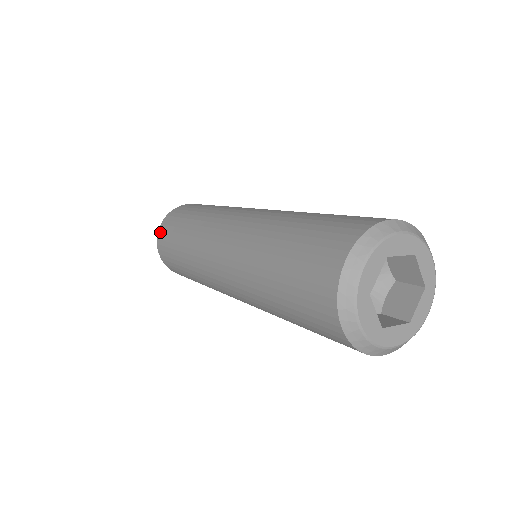
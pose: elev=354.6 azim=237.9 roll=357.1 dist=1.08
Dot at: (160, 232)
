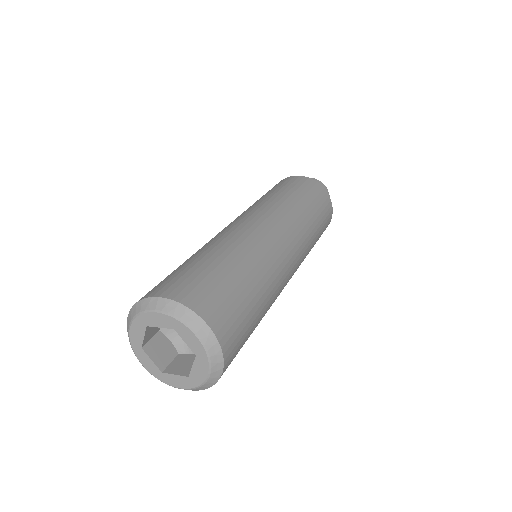
Dot at: occluded
